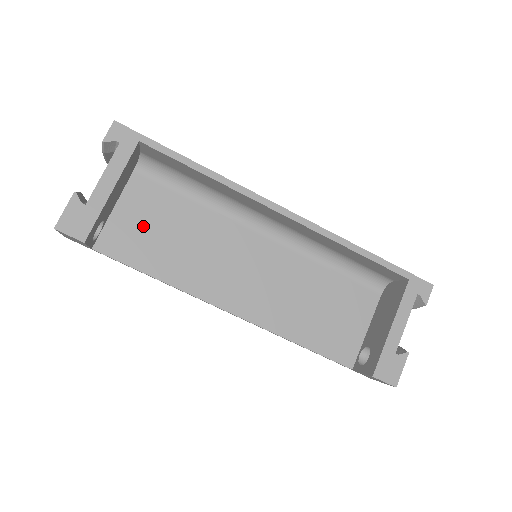
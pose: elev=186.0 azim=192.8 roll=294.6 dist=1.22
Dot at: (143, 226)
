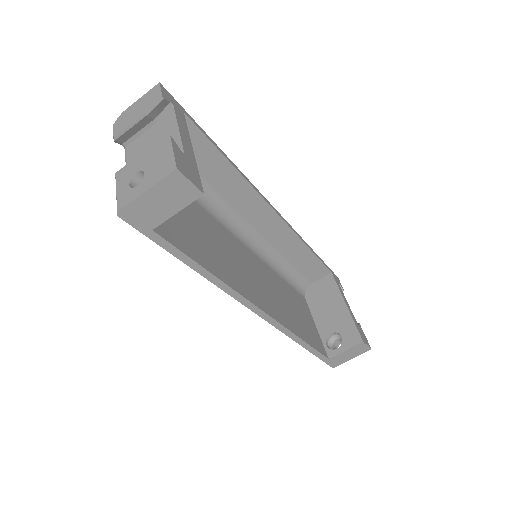
Dot at: (177, 215)
